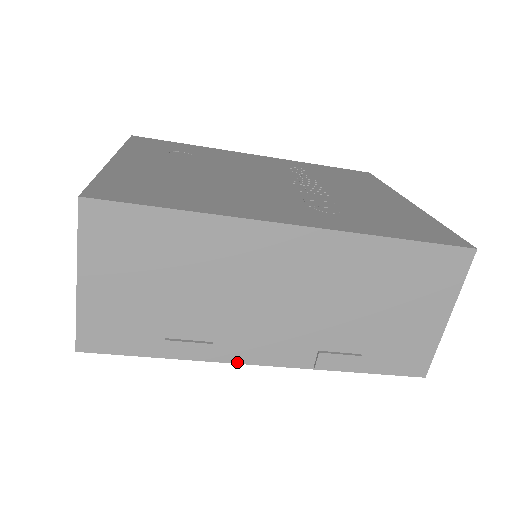
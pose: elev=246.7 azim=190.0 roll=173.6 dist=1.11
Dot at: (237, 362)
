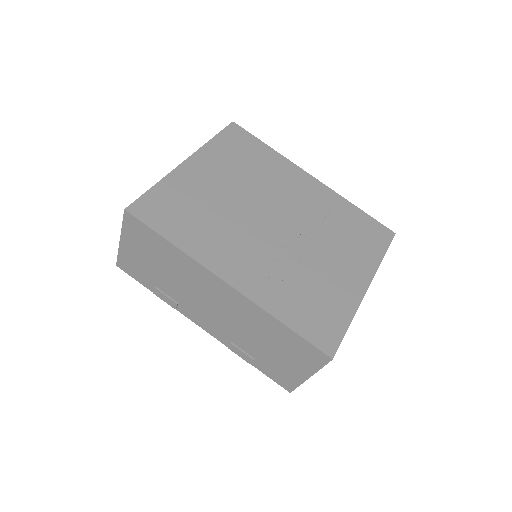
Dot at: (189, 318)
